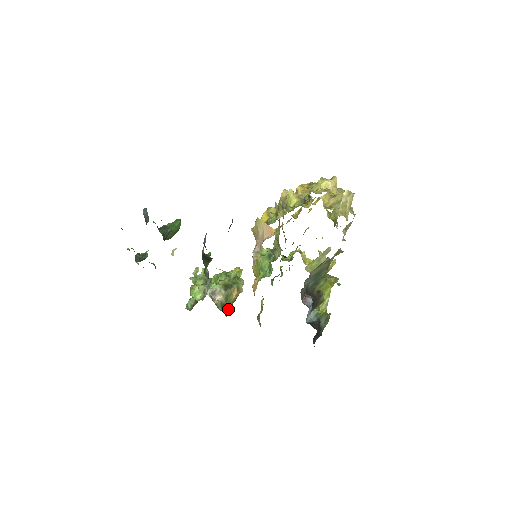
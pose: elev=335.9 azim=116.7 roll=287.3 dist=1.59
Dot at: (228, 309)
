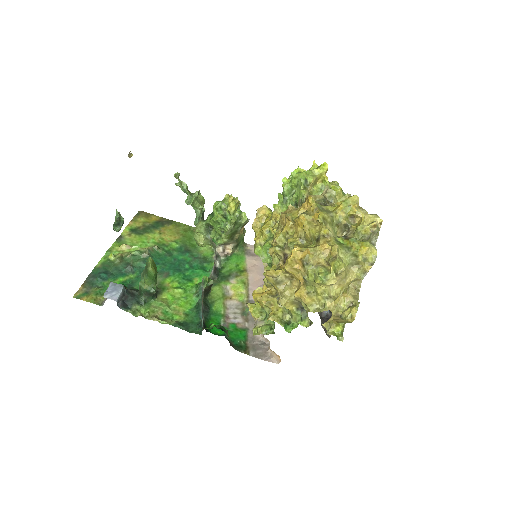
Dot at: (242, 239)
